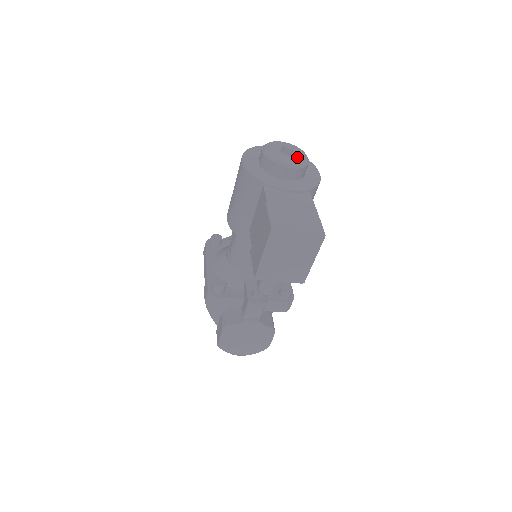
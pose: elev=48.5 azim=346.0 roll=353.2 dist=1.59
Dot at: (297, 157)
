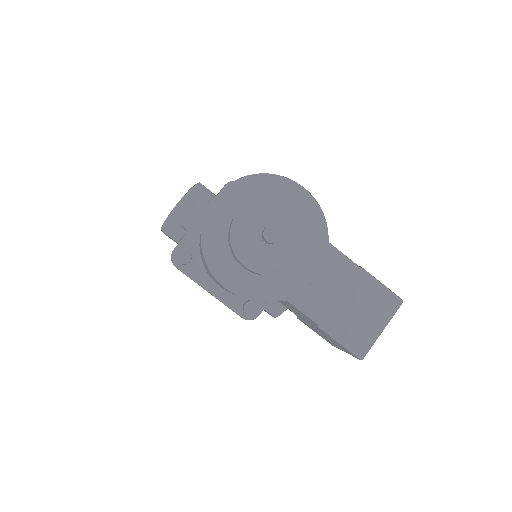
Dot at: (288, 228)
